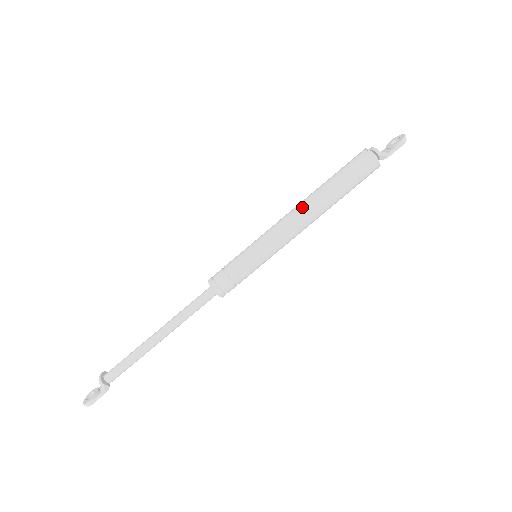
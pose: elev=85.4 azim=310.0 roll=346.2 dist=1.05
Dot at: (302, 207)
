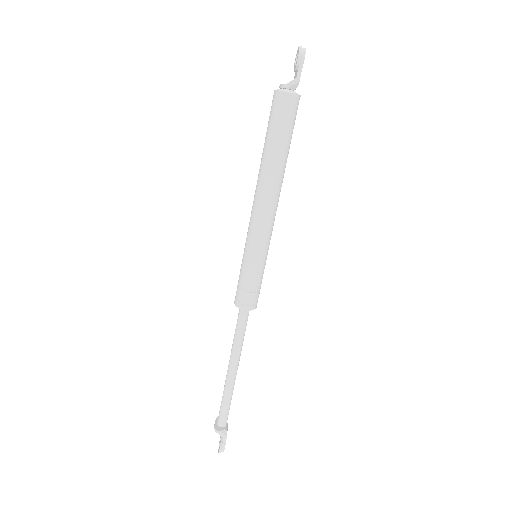
Dot at: (258, 189)
